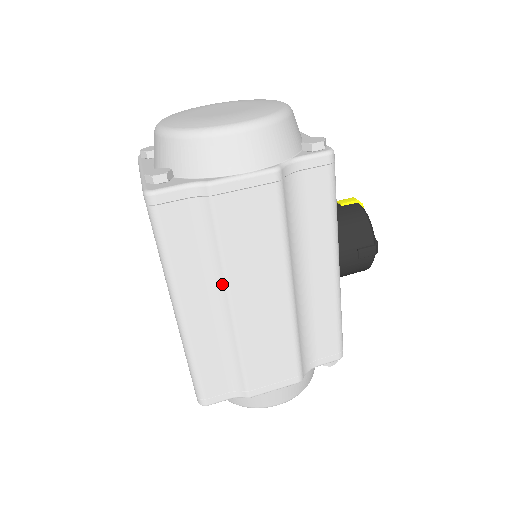
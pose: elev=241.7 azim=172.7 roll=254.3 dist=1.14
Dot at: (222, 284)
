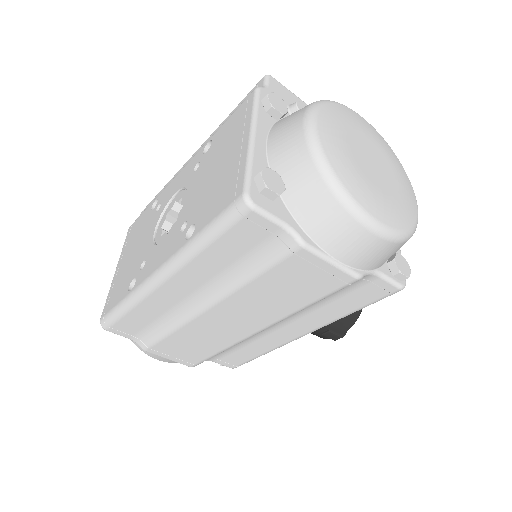
Dot at: (219, 294)
